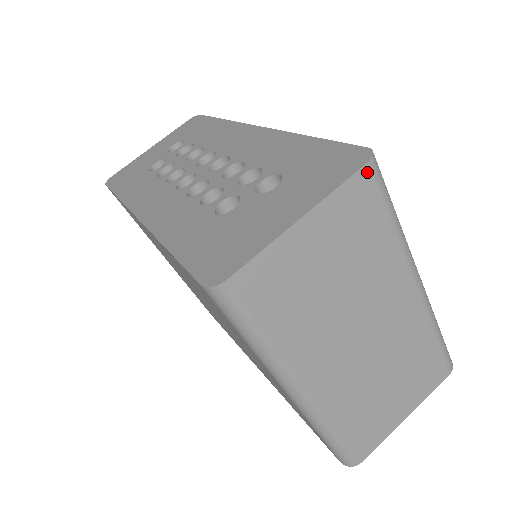
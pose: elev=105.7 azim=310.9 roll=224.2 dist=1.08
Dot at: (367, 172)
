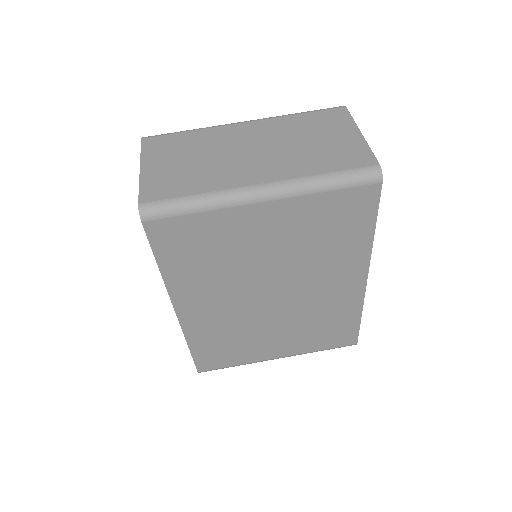
Dot at: (146, 140)
